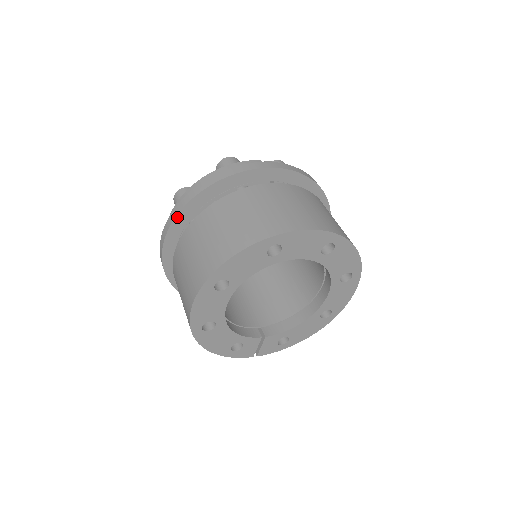
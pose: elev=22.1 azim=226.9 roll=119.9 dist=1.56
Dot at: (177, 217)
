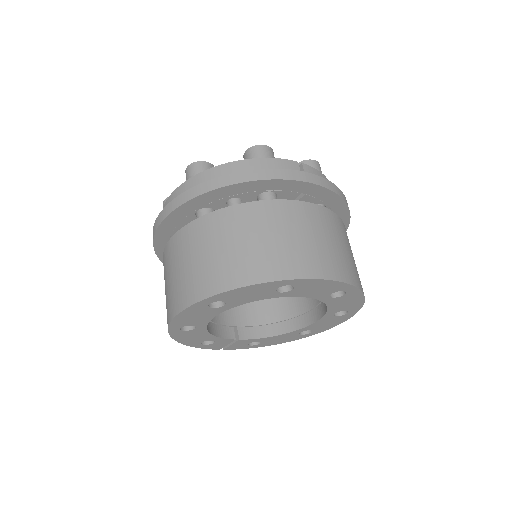
Dot at: (187, 203)
